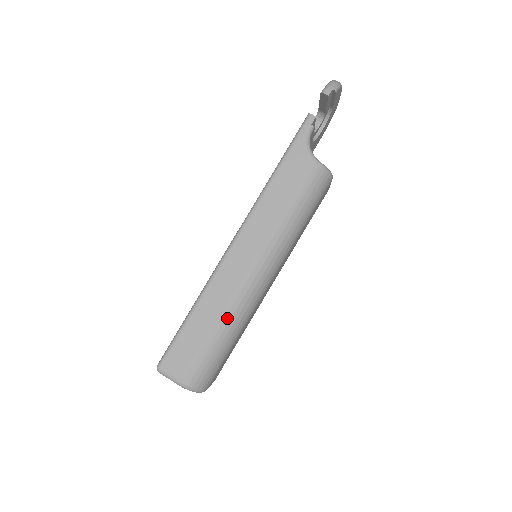
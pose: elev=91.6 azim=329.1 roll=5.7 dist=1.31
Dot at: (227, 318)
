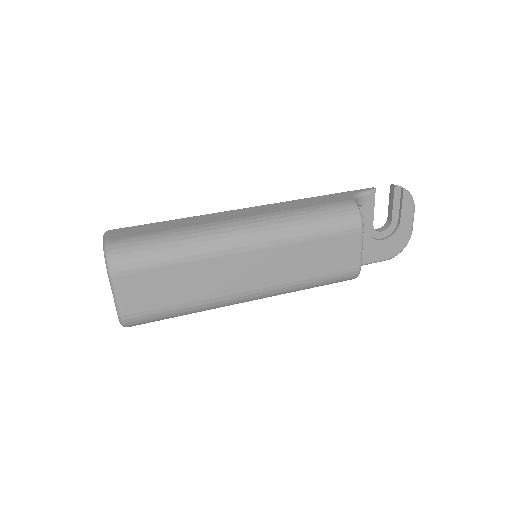
Dot at: (190, 231)
